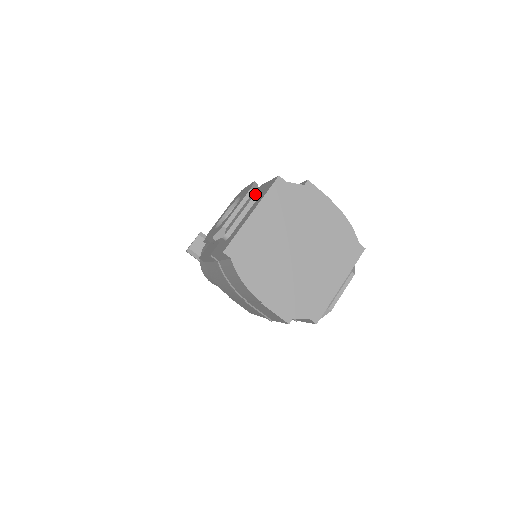
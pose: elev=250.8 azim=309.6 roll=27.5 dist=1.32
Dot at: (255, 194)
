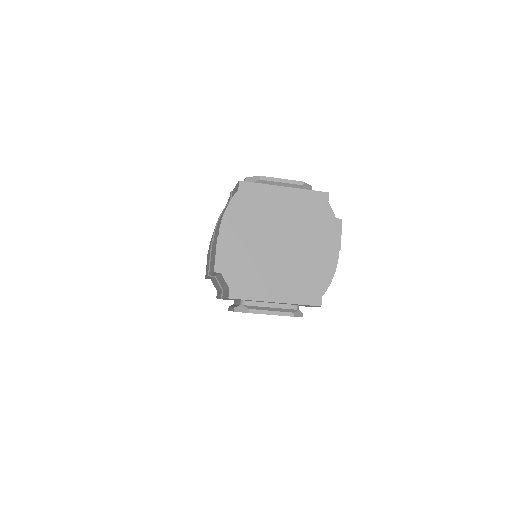
Dot at: occluded
